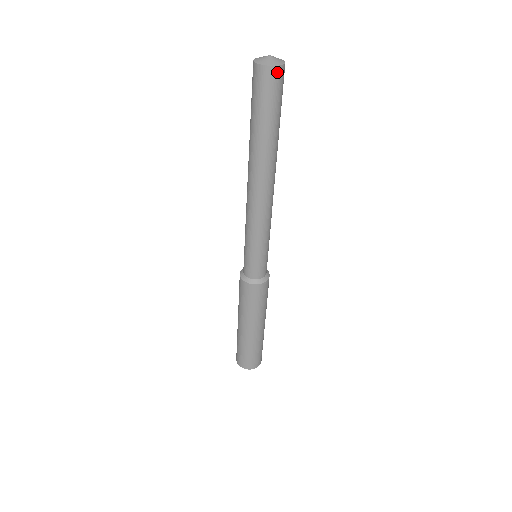
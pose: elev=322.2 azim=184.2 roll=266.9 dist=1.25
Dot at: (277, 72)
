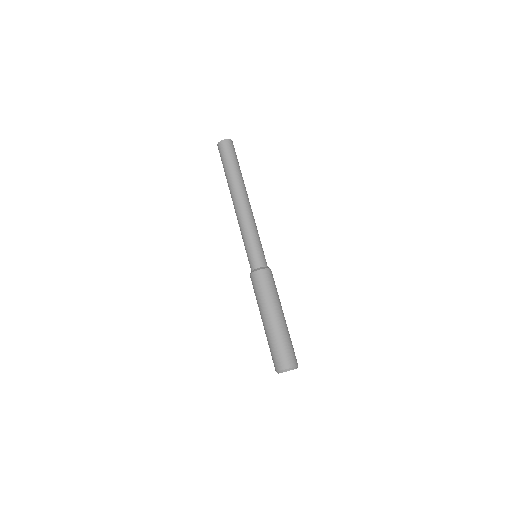
Dot at: (229, 142)
